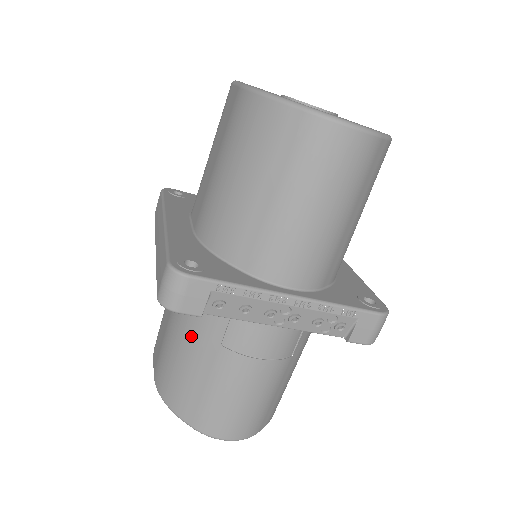
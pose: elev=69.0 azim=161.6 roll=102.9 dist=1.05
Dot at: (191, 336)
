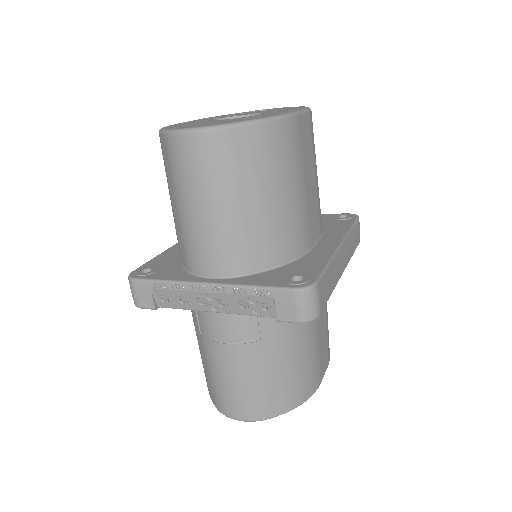
Dot at: occluded
